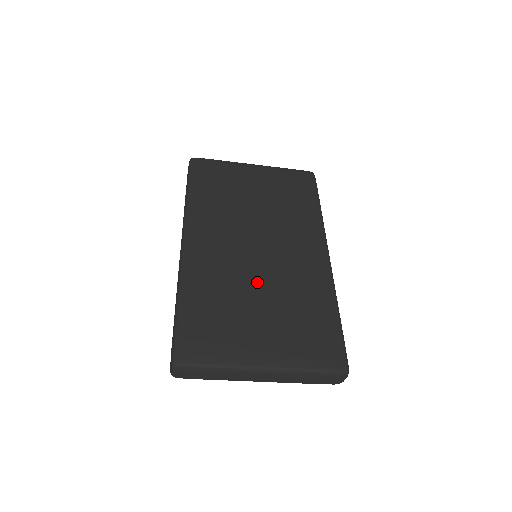
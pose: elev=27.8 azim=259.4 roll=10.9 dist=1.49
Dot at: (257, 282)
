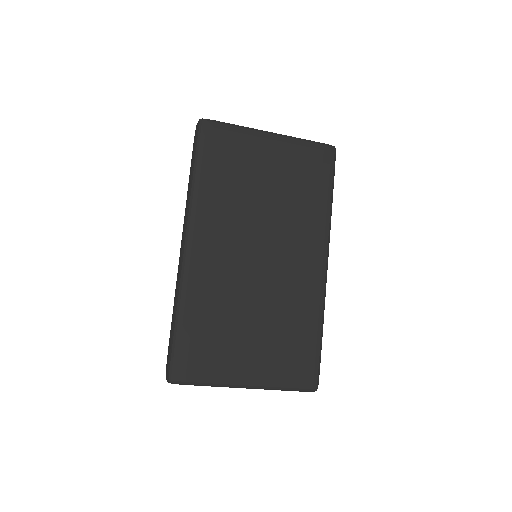
Dot at: (253, 297)
